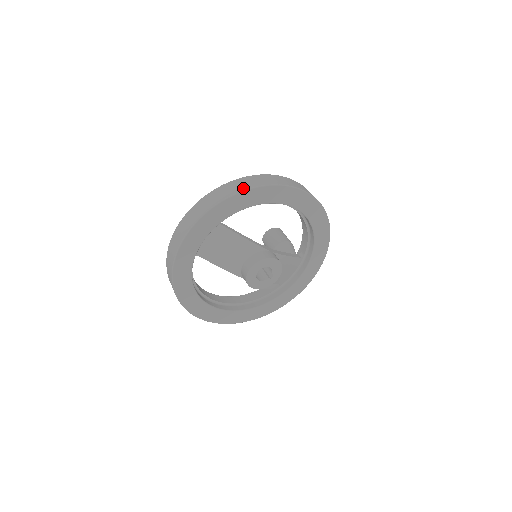
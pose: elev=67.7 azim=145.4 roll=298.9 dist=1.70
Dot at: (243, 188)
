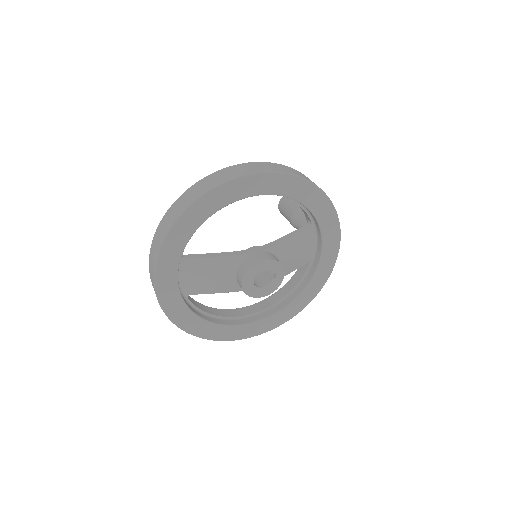
Dot at: (174, 218)
